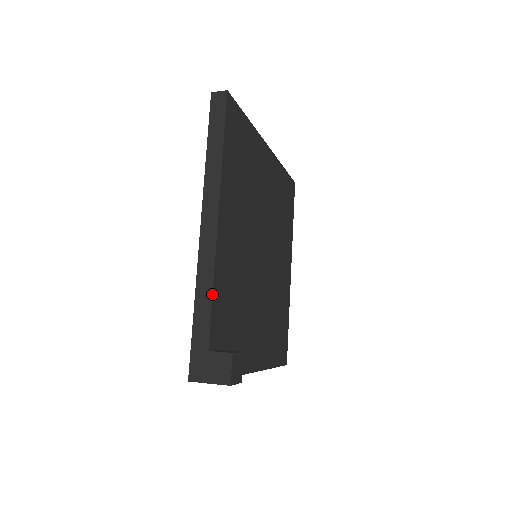
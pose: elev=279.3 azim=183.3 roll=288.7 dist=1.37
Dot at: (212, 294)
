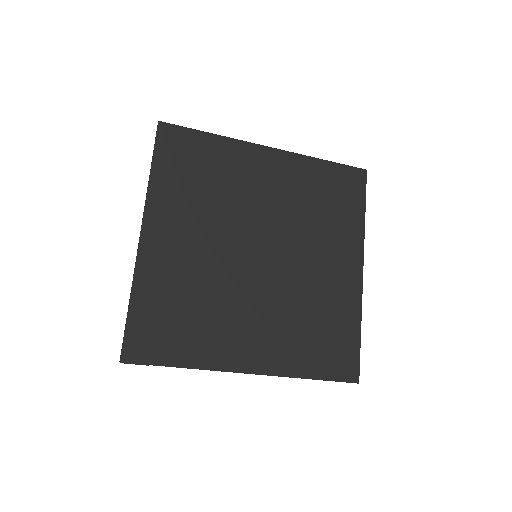
Dot at: (131, 288)
